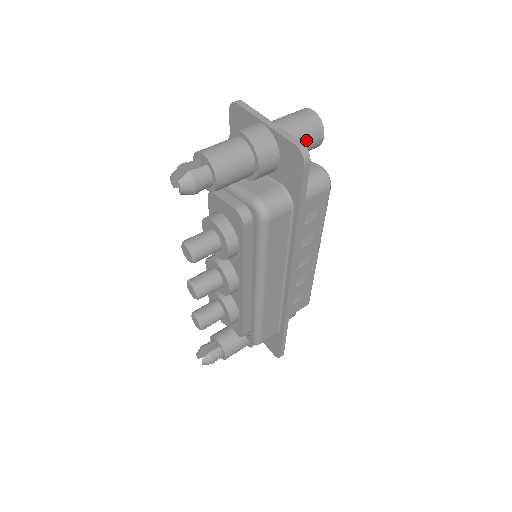
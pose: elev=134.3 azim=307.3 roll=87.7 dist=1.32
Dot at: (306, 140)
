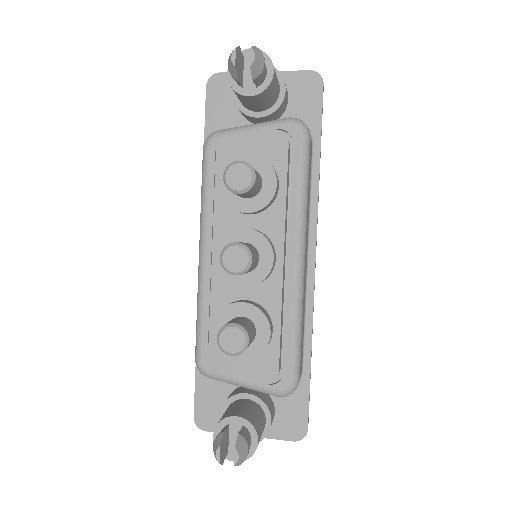
Dot at: occluded
